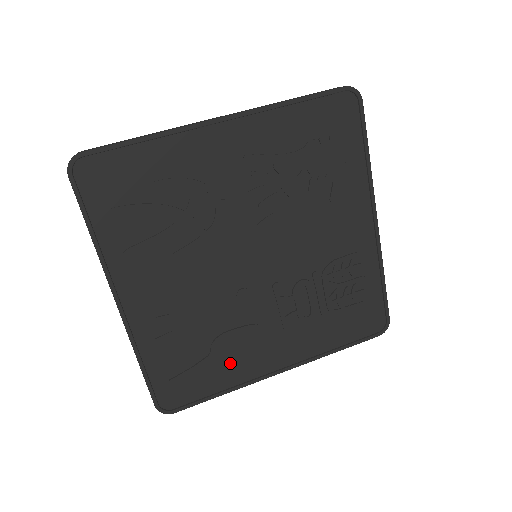
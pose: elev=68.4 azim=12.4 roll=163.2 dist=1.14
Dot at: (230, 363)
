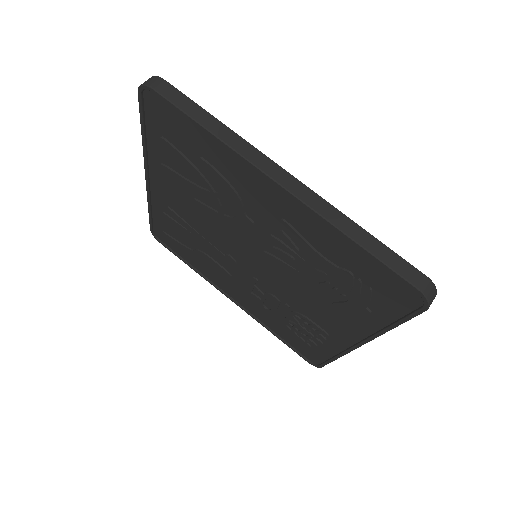
Dot at: (204, 265)
